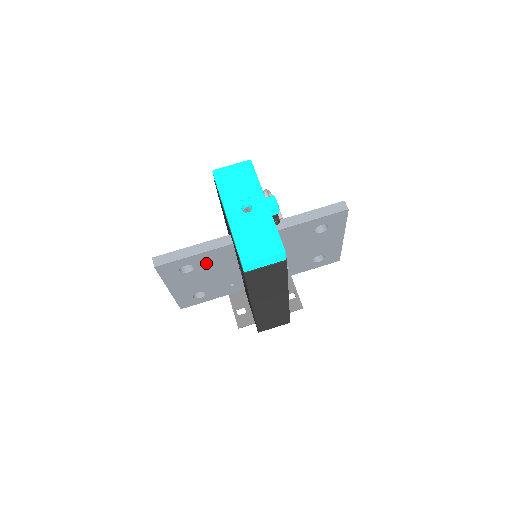
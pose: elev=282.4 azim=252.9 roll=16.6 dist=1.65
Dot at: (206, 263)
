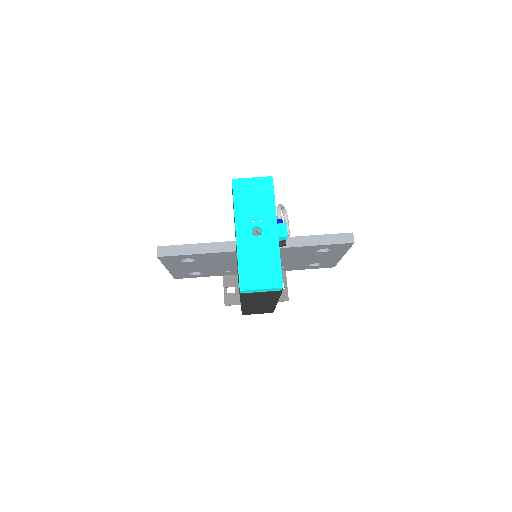
Dot at: (207, 258)
